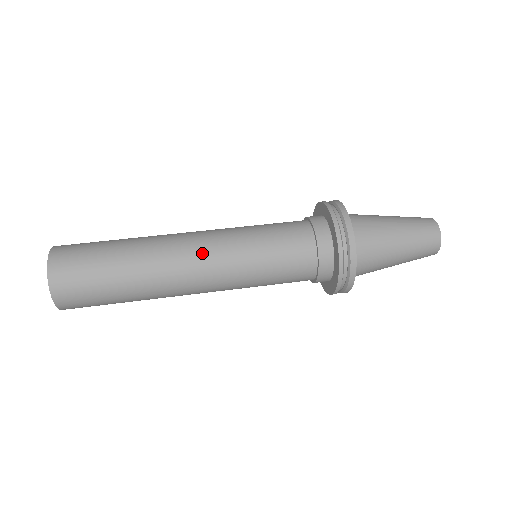
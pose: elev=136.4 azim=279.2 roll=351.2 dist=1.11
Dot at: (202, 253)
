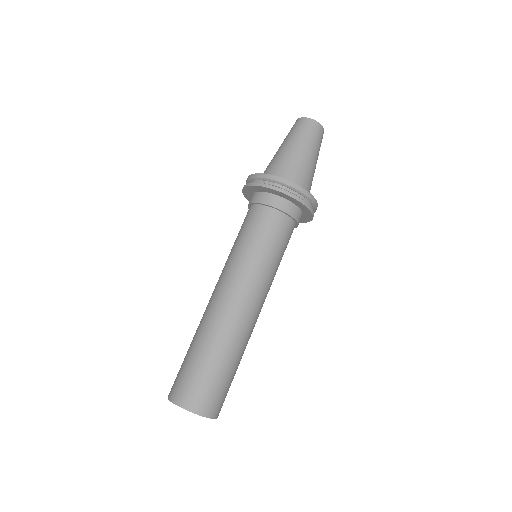
Dot at: (250, 298)
